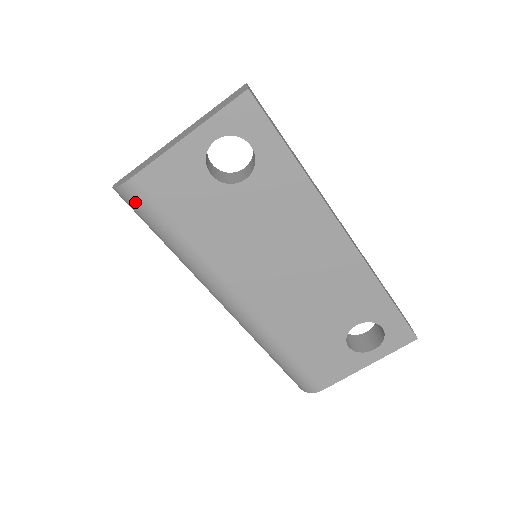
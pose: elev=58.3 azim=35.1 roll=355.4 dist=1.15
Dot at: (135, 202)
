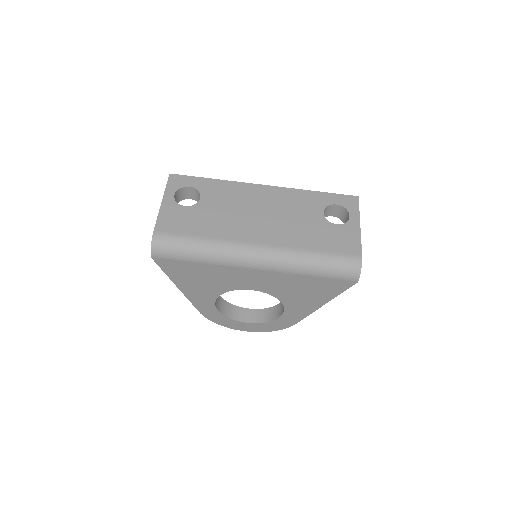
Dot at: (164, 242)
